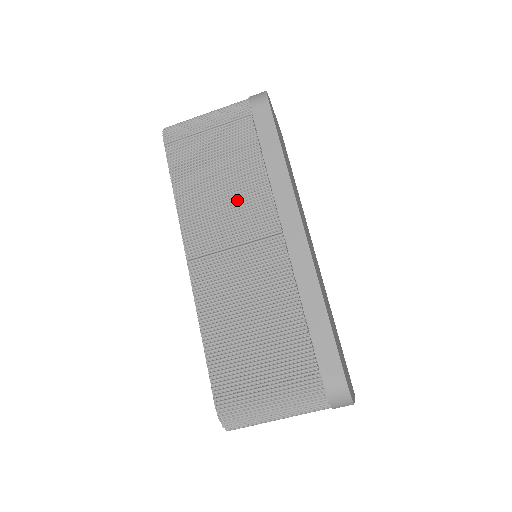
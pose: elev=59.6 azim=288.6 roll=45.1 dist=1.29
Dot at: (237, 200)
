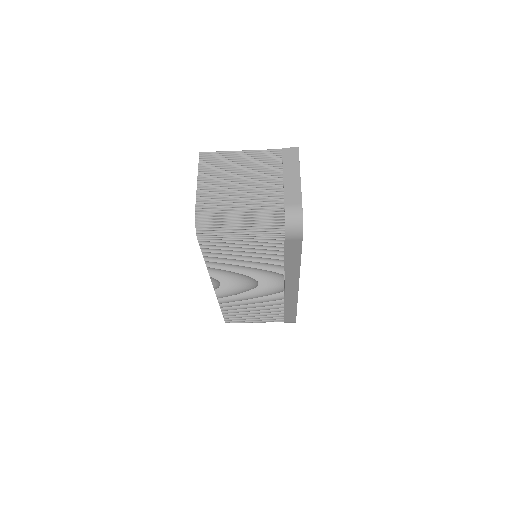
Dot at: (257, 275)
